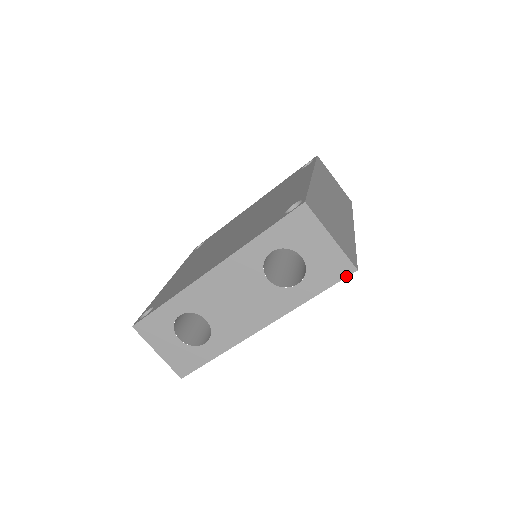
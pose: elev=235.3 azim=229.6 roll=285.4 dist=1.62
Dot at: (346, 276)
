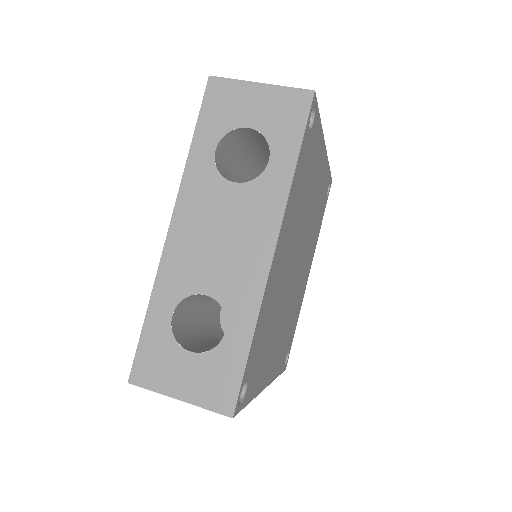
Dot at: (309, 107)
